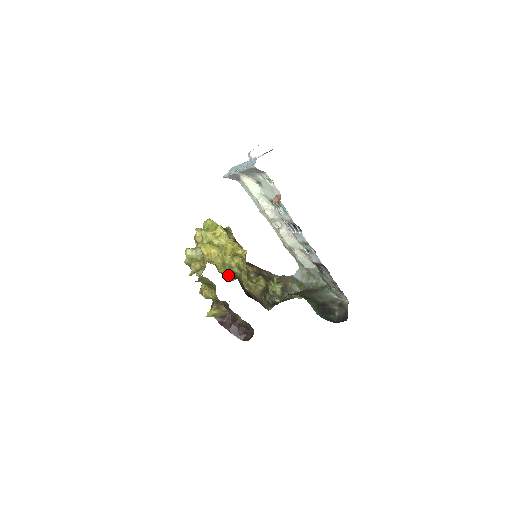
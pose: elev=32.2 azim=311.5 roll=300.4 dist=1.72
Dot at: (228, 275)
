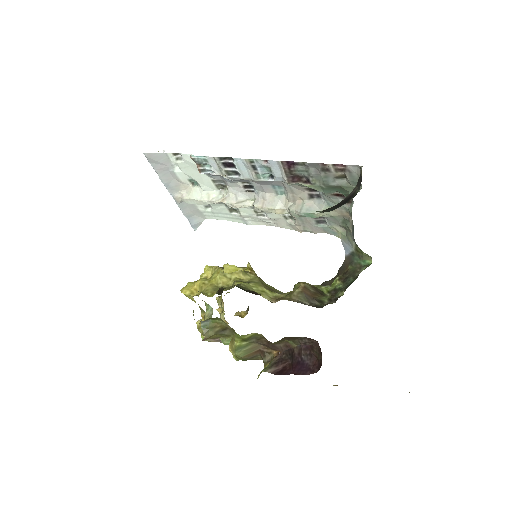
Dot at: (219, 290)
